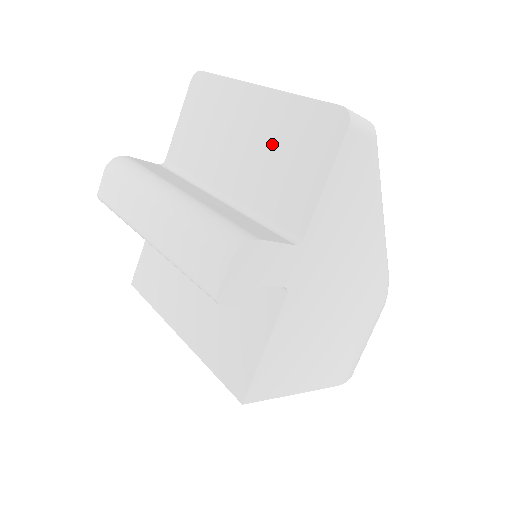
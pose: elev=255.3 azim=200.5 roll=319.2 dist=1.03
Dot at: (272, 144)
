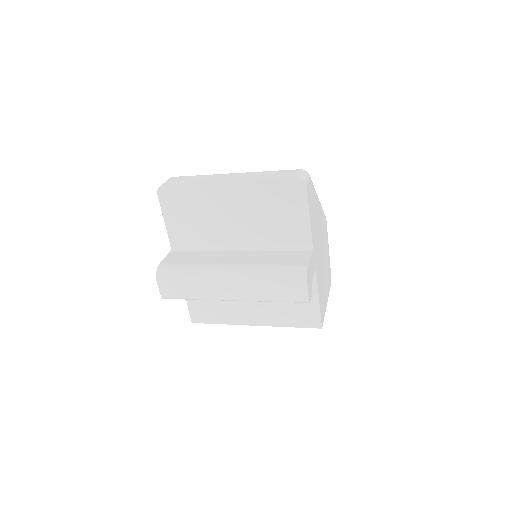
Dot at: (260, 209)
